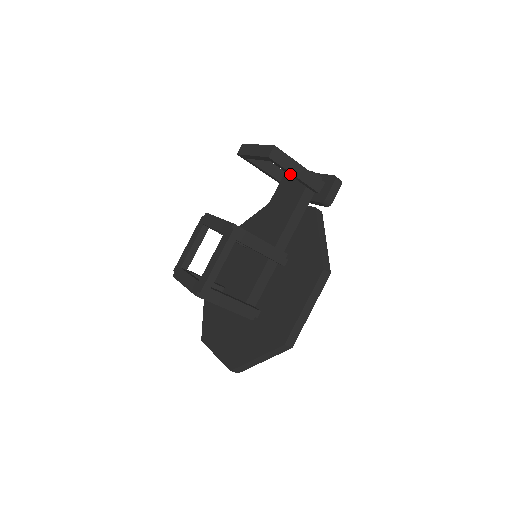
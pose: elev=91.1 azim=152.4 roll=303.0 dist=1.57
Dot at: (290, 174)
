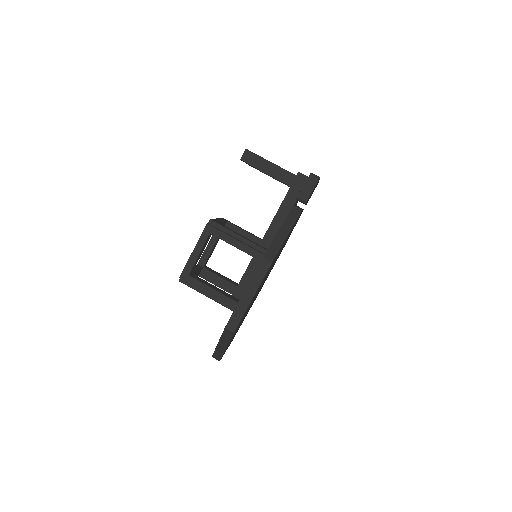
Dot at: occluded
